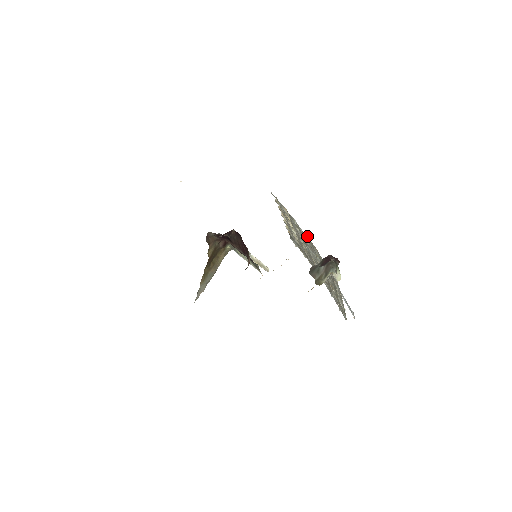
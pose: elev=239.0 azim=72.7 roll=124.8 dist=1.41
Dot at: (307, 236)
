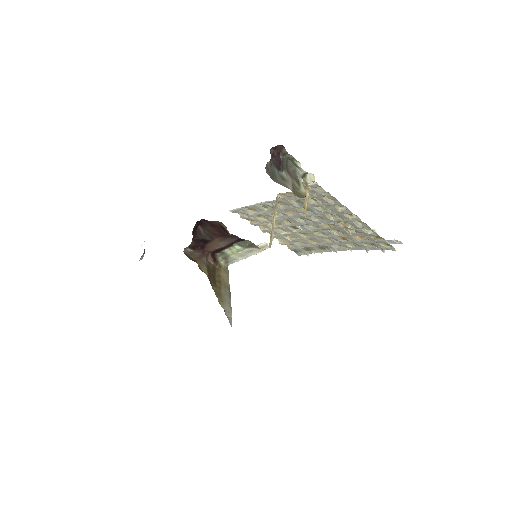
Dot at: (278, 203)
